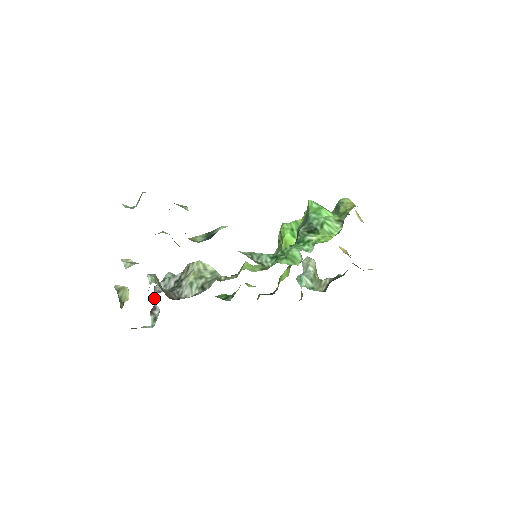
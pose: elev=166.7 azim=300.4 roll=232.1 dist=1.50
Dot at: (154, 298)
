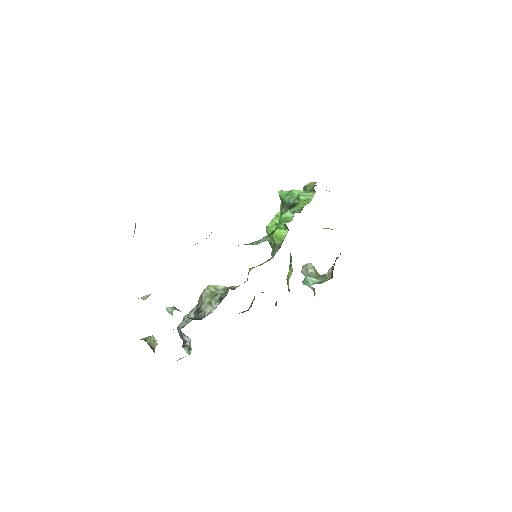
Dot at: (181, 334)
